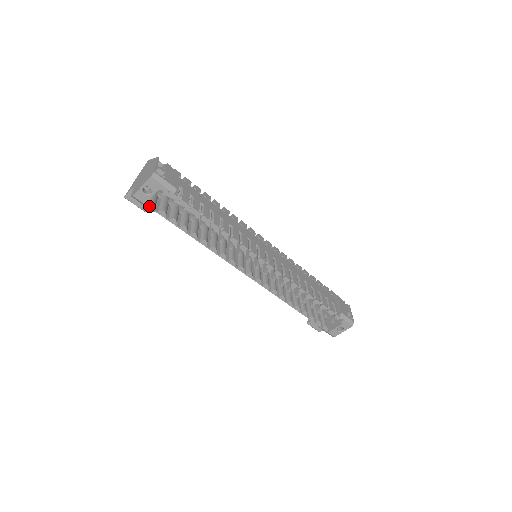
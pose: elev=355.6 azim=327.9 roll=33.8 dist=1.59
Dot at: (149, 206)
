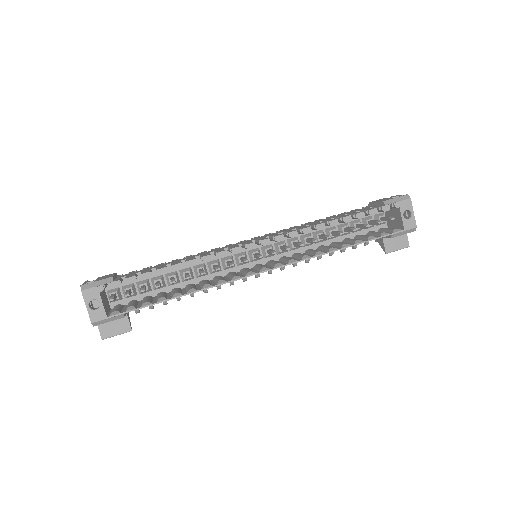
Dot at: (113, 316)
